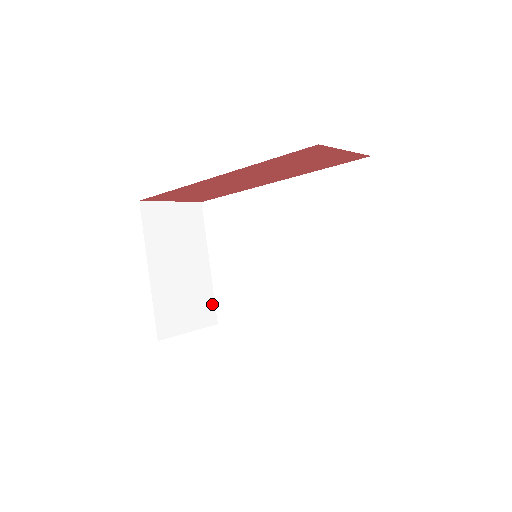
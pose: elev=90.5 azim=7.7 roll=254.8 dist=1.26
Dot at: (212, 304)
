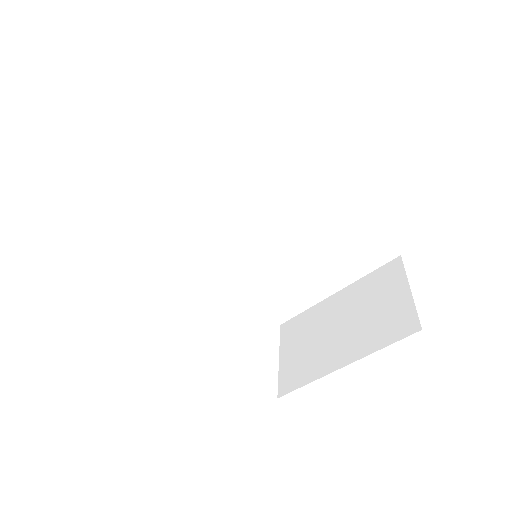
Dot at: (126, 177)
